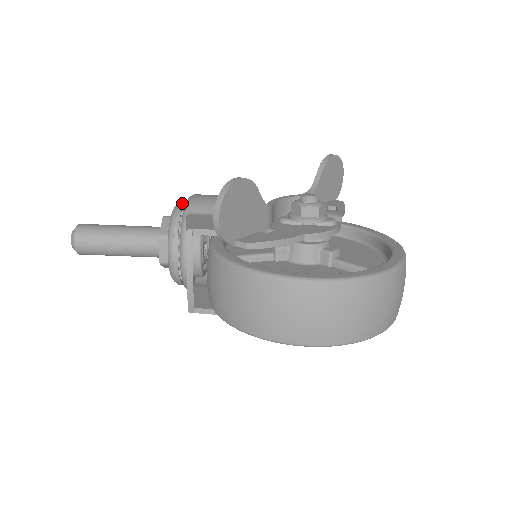
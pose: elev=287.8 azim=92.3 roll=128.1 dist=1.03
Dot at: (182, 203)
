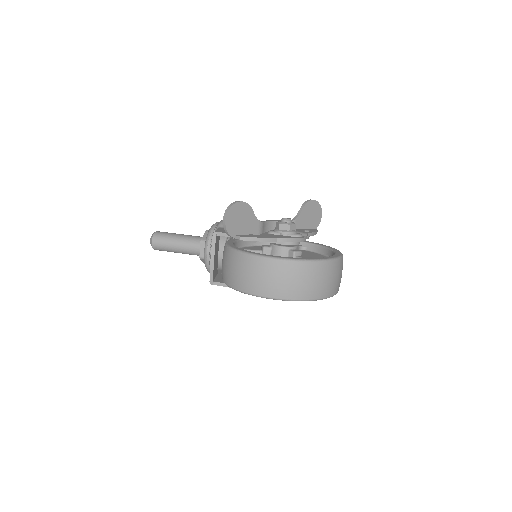
Dot at: (218, 222)
